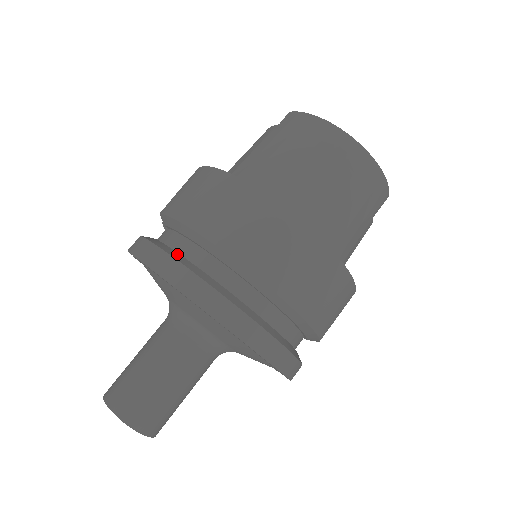
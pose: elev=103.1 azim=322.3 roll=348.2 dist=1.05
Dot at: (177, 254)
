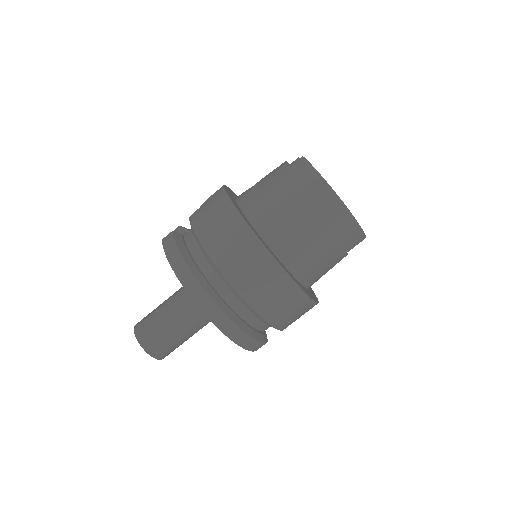
Dot at: (191, 260)
